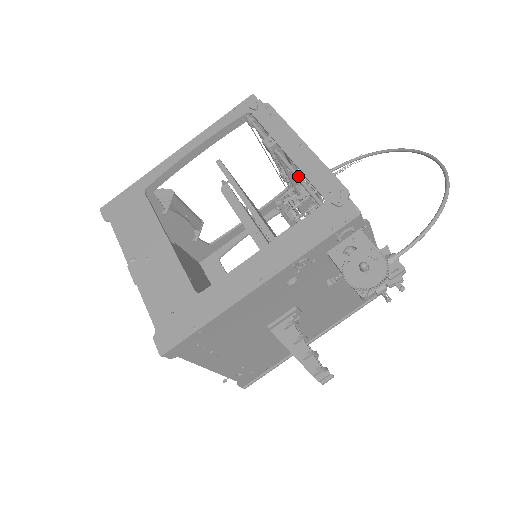
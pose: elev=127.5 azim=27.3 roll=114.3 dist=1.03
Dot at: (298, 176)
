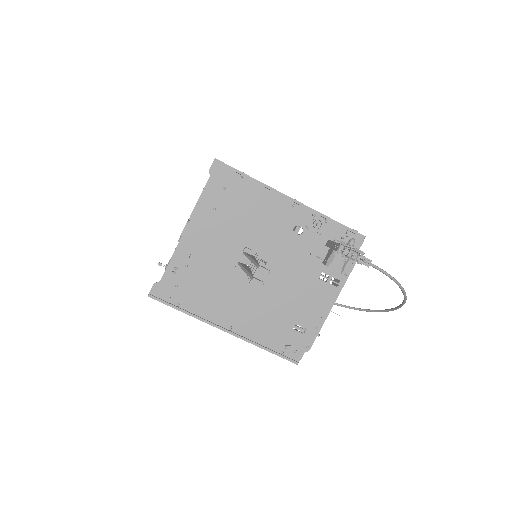
Dot at: occluded
